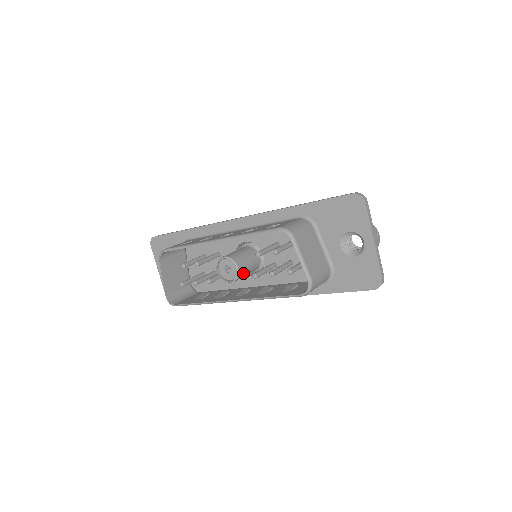
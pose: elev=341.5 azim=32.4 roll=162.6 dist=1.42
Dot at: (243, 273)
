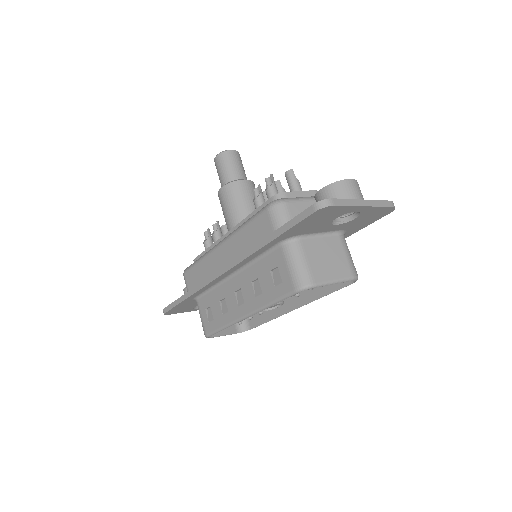
Dot at: occluded
